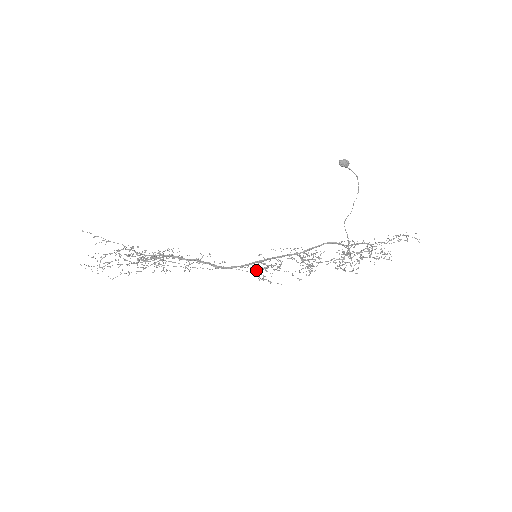
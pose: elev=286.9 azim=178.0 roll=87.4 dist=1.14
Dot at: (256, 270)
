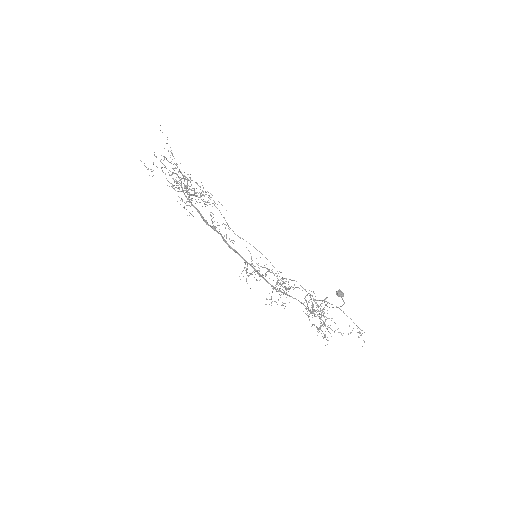
Dot at: (244, 268)
